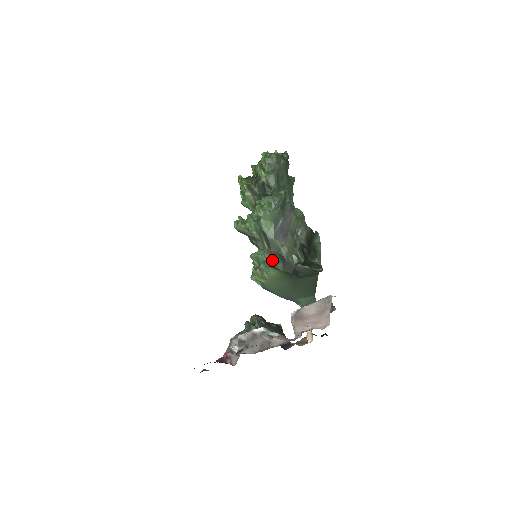
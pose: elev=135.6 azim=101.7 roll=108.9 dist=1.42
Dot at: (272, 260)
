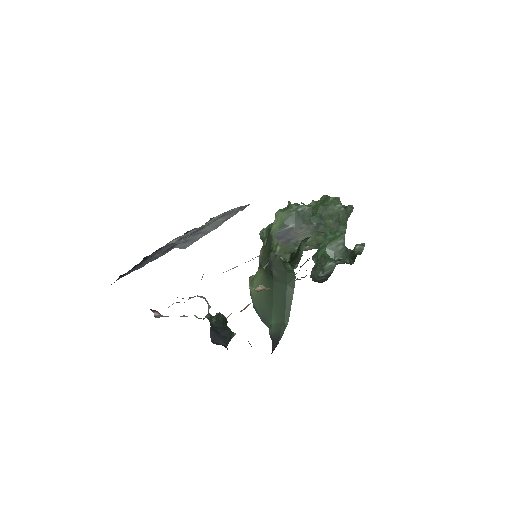
Dot at: (262, 257)
